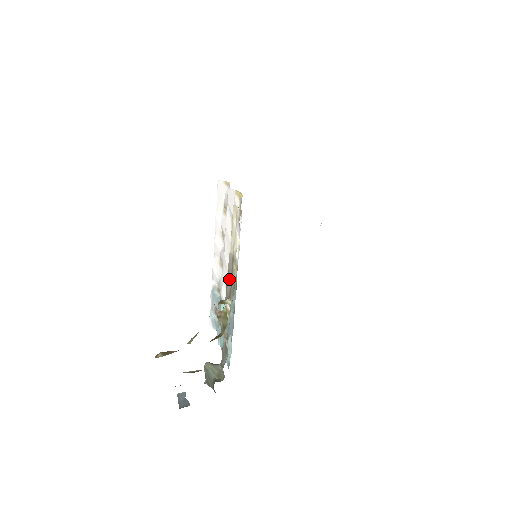
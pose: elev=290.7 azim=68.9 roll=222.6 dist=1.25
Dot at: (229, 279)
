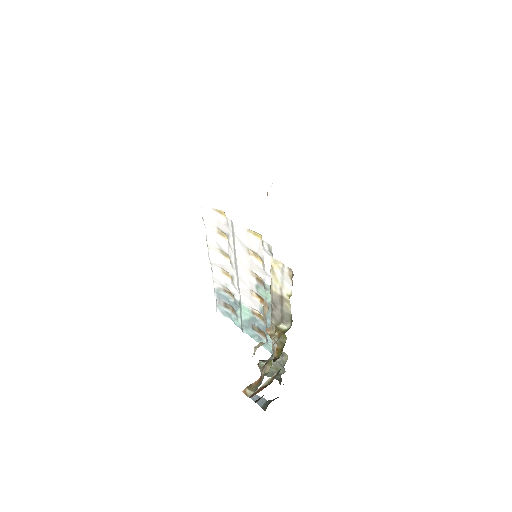
Dot at: (276, 309)
